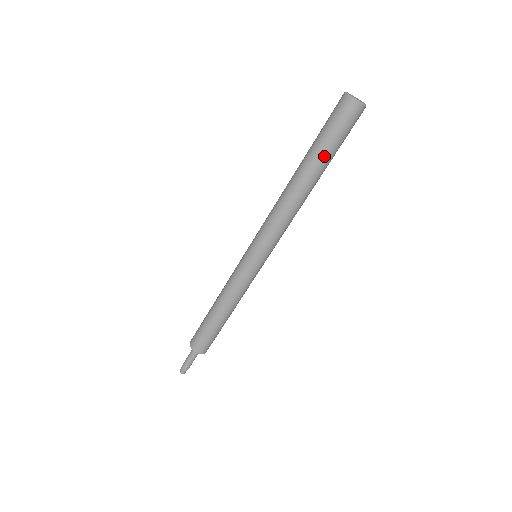
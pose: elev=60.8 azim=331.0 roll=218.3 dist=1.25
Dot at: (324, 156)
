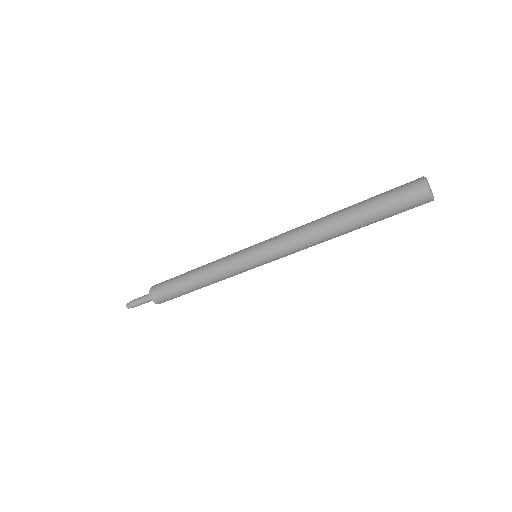
Dot at: occluded
